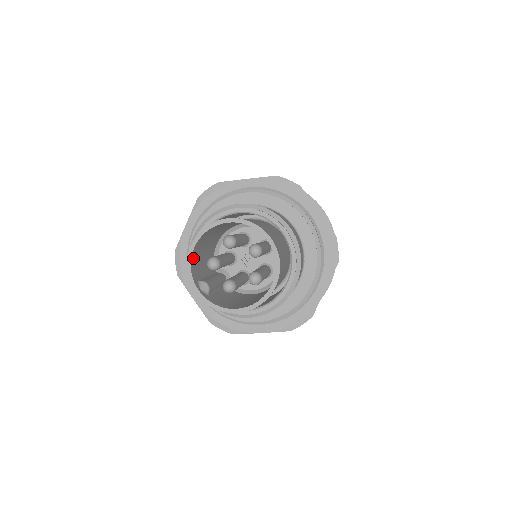
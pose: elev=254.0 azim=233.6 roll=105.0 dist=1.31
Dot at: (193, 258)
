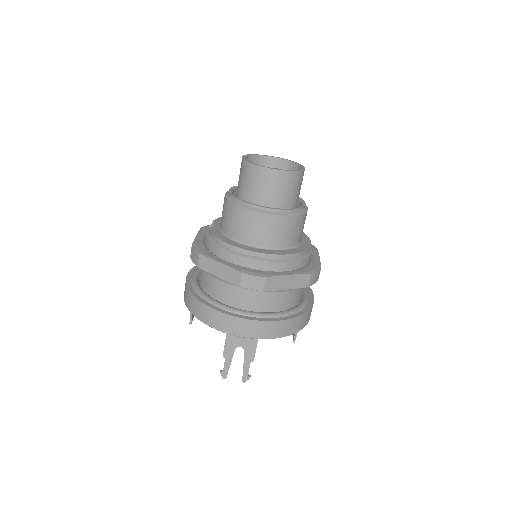
Dot at: (254, 160)
